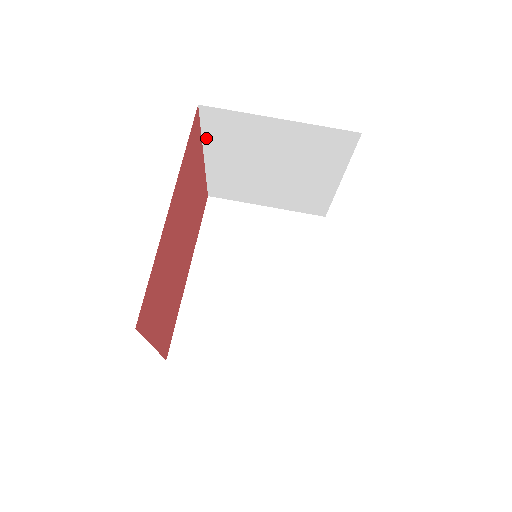
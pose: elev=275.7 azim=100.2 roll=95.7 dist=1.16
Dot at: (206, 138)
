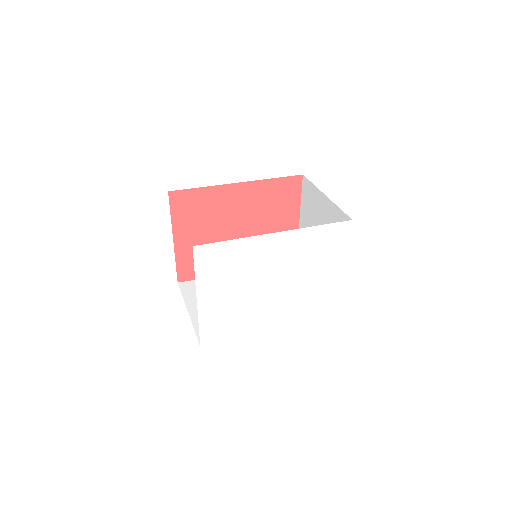
Dot at: (302, 204)
